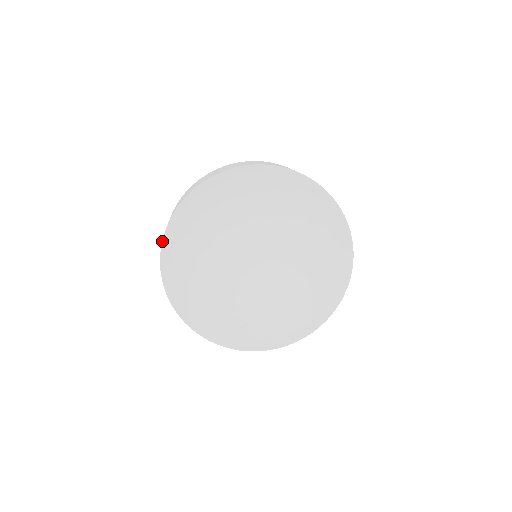
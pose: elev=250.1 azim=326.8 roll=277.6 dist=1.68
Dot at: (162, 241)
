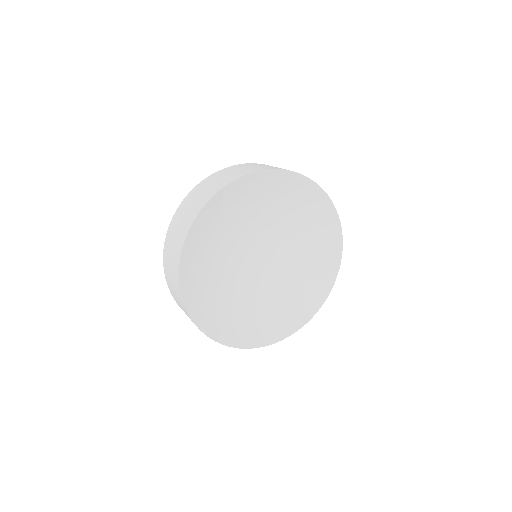
Dot at: (185, 240)
